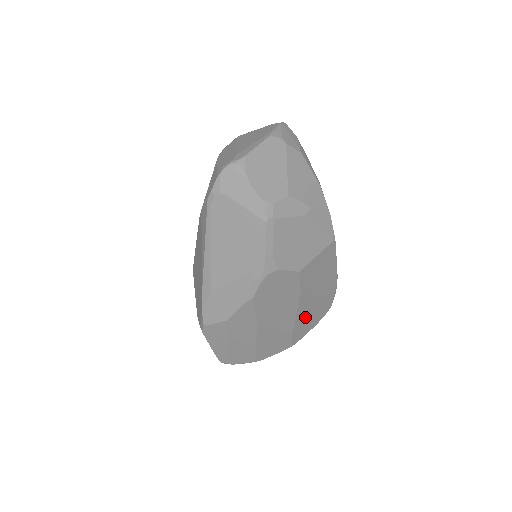
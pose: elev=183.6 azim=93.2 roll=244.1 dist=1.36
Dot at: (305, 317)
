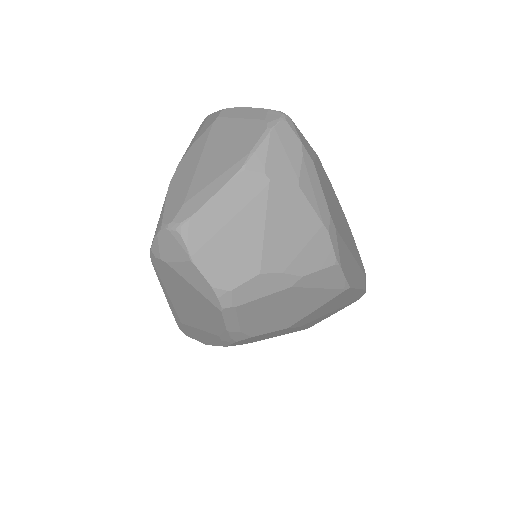
Dot at: (318, 320)
